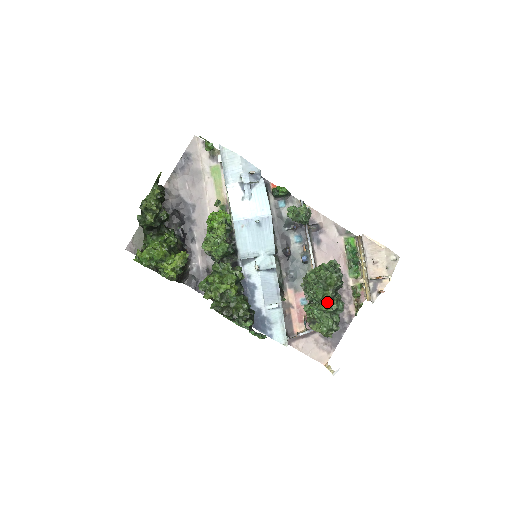
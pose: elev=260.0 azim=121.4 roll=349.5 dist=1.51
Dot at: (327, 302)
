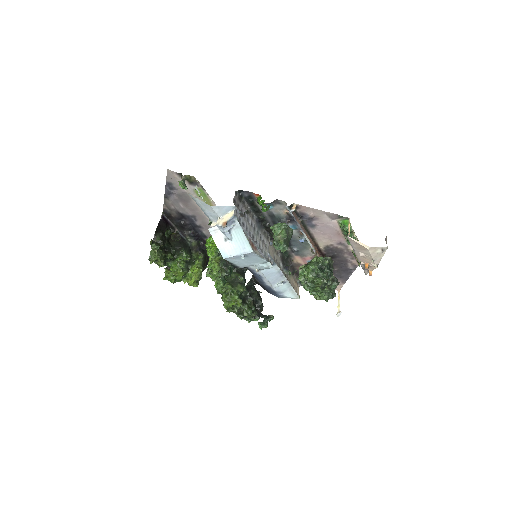
Dot at: (318, 292)
